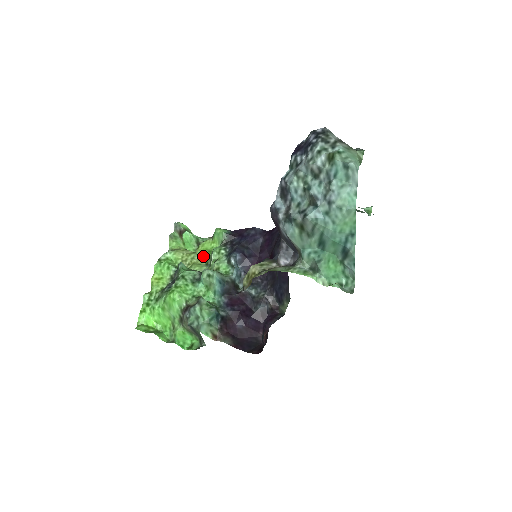
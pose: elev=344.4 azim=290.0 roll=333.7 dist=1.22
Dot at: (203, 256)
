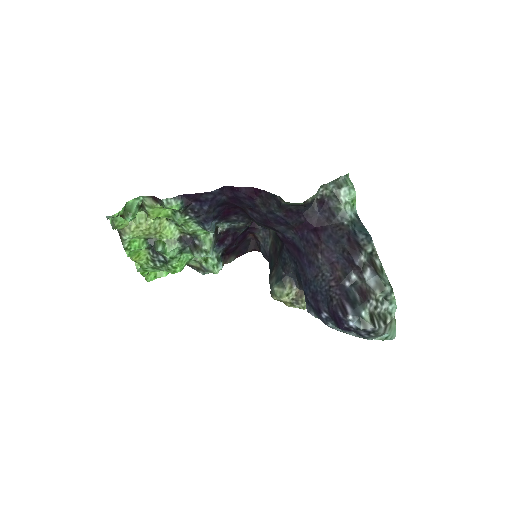
Dot at: (159, 217)
